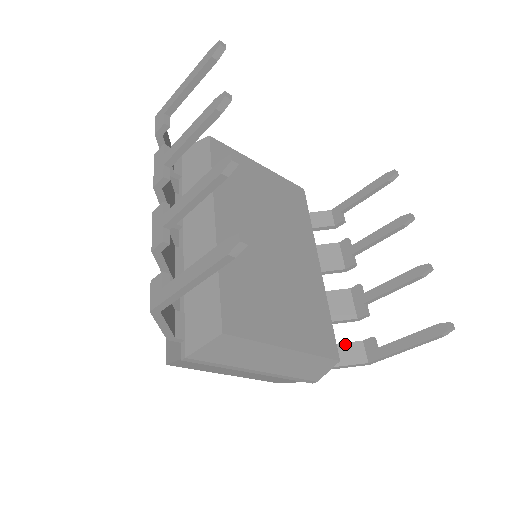
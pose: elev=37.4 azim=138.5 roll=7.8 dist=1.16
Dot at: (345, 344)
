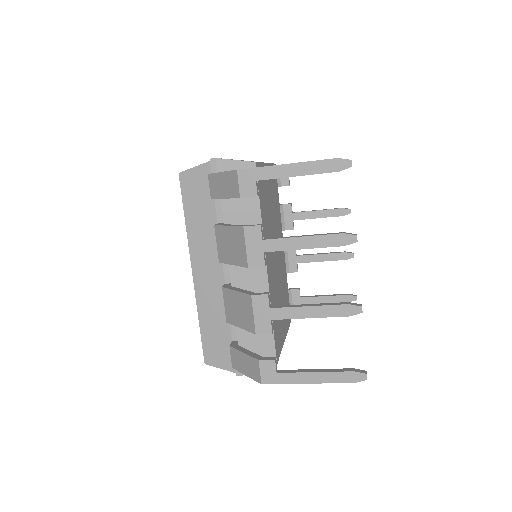
Dot at: occluded
